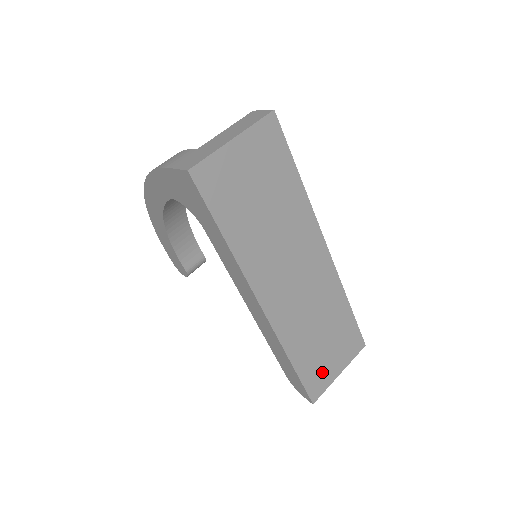
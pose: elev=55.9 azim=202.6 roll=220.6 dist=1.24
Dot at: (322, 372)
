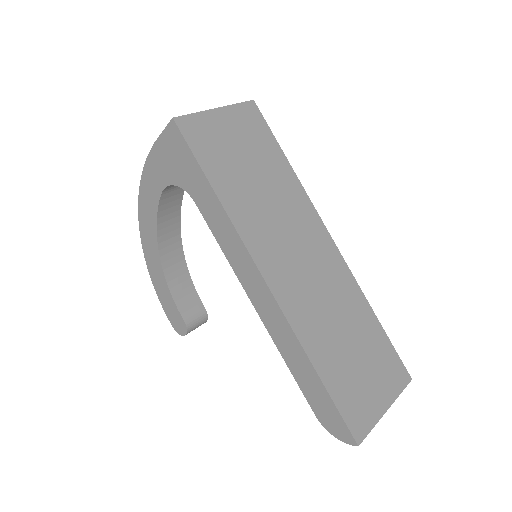
Dot at: (360, 398)
